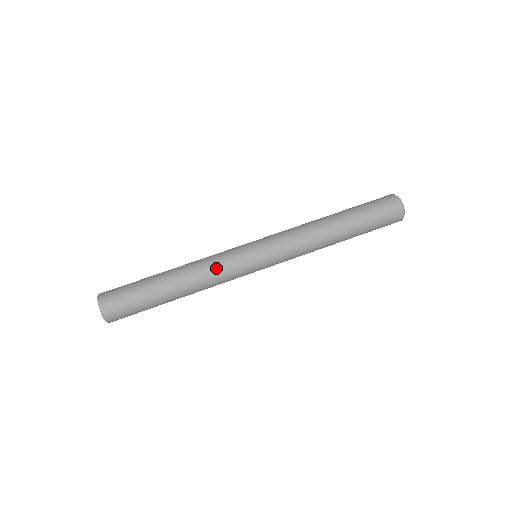
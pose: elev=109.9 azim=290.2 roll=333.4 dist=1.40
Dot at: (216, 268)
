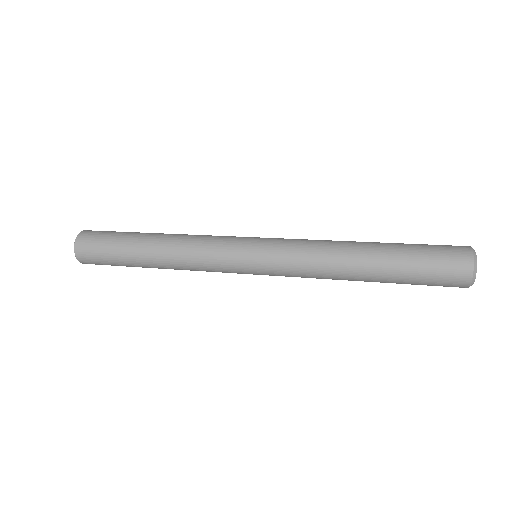
Dot at: occluded
